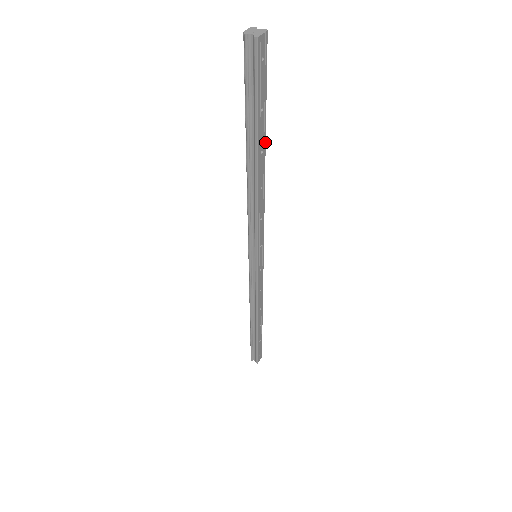
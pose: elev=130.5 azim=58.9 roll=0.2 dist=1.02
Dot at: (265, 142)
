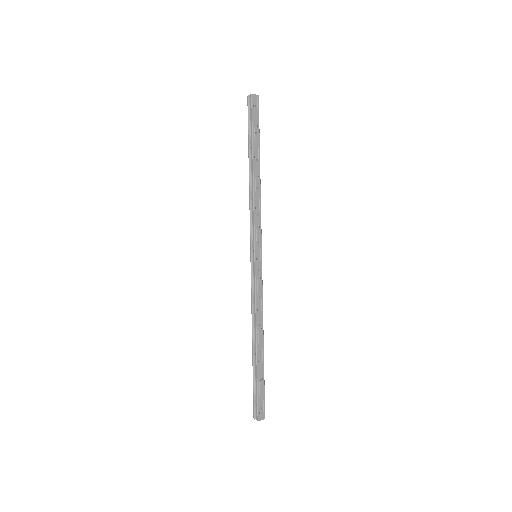
Dot at: occluded
